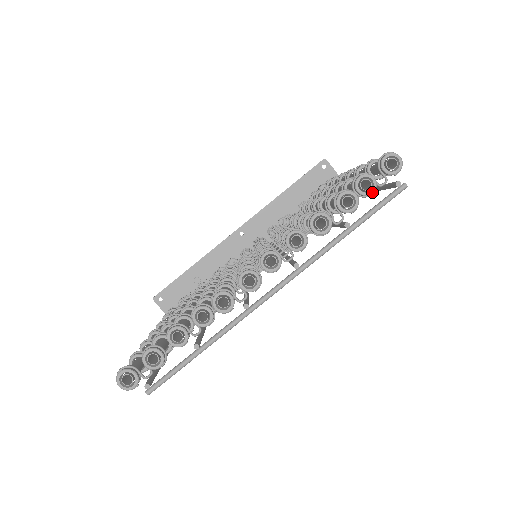
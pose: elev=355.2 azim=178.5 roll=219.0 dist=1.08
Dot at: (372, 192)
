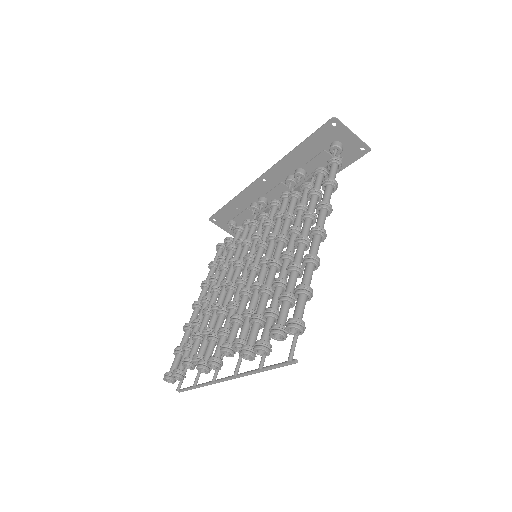
Dot at: (283, 340)
